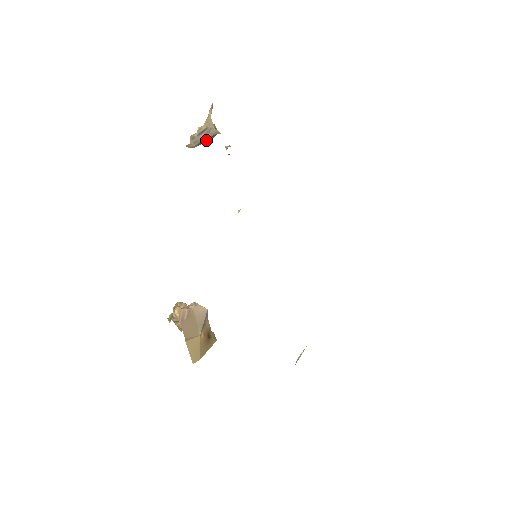
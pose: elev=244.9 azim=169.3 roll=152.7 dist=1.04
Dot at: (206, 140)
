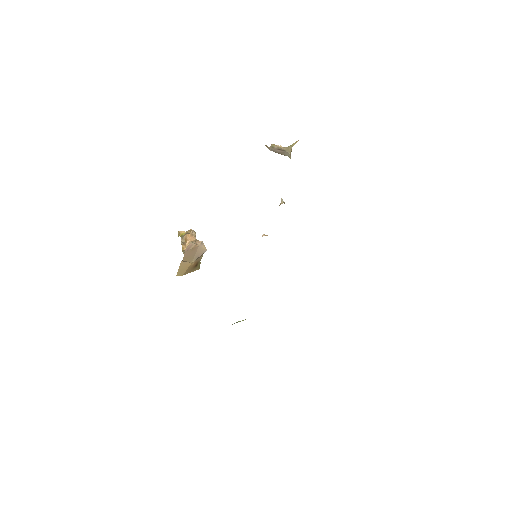
Dot at: occluded
